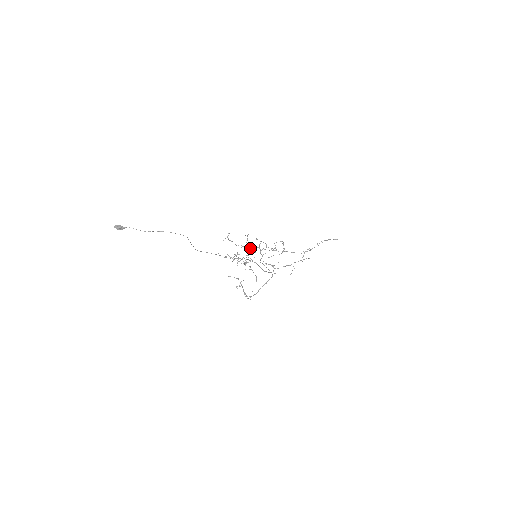
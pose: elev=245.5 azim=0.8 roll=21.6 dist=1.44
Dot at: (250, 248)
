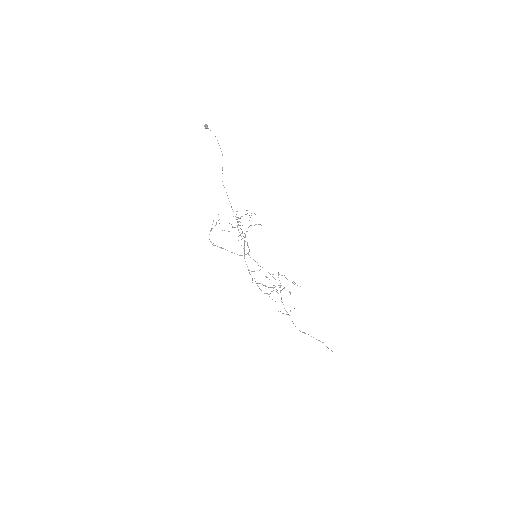
Dot at: occluded
